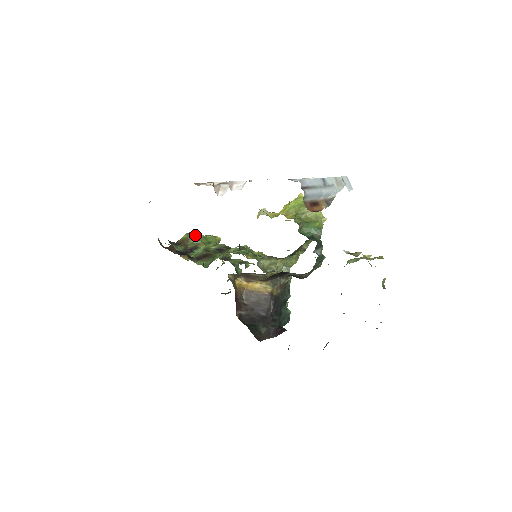
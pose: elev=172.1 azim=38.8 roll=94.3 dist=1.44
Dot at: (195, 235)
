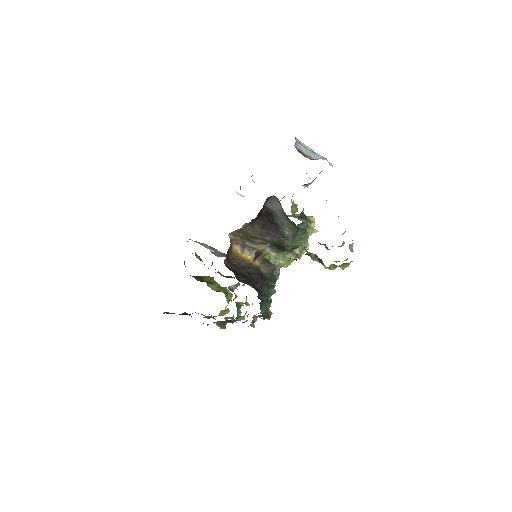
Dot at: occluded
